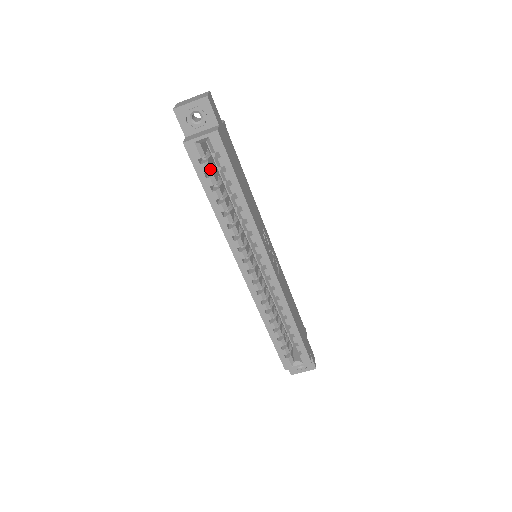
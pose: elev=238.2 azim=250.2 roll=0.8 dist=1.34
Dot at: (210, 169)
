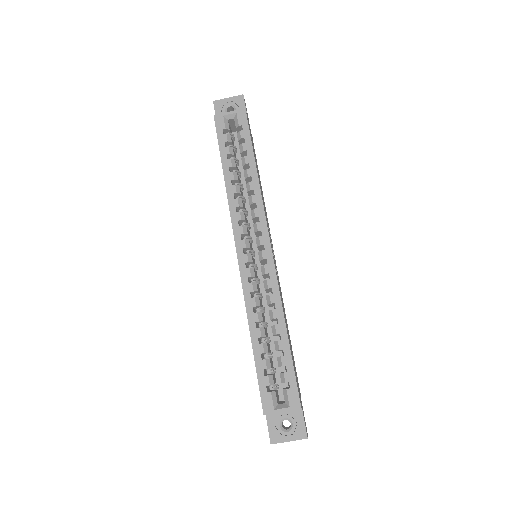
Dot at: (231, 142)
